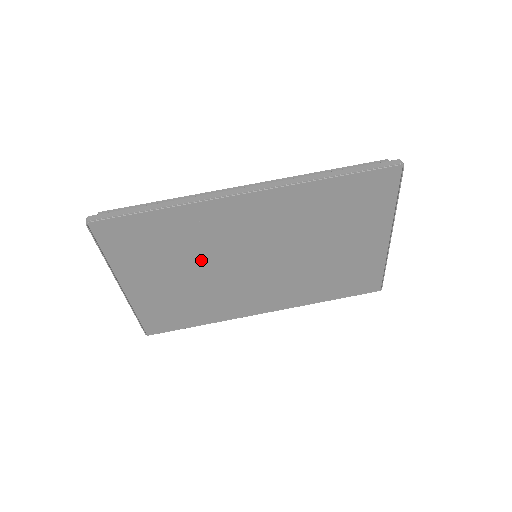
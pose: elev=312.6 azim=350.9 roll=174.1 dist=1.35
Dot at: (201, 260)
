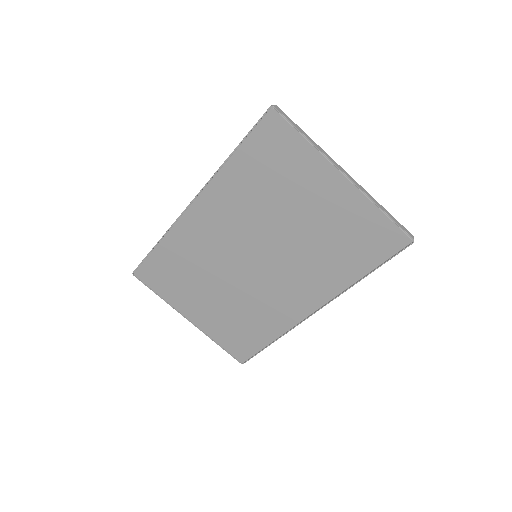
Dot at: (215, 276)
